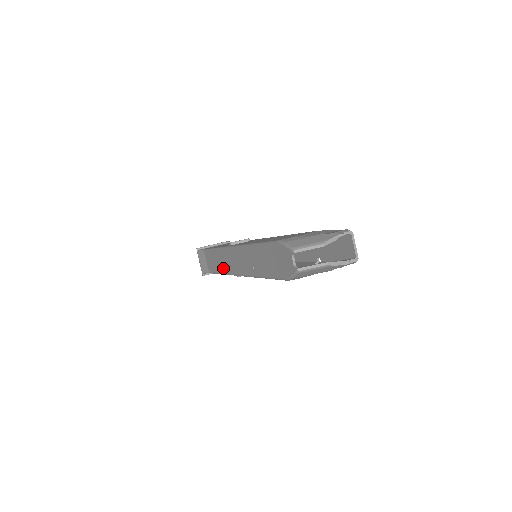
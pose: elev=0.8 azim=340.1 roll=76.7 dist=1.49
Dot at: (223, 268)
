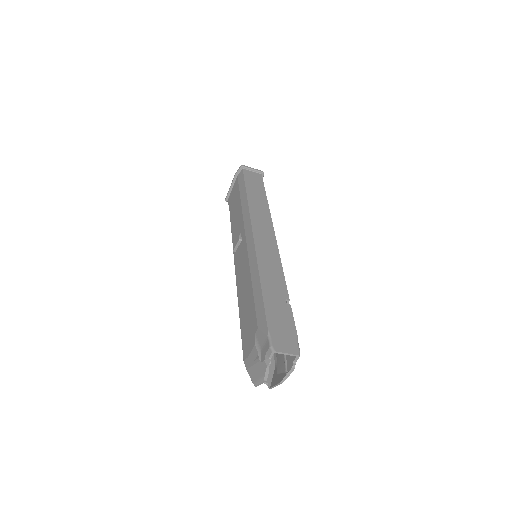
Dot at: occluded
